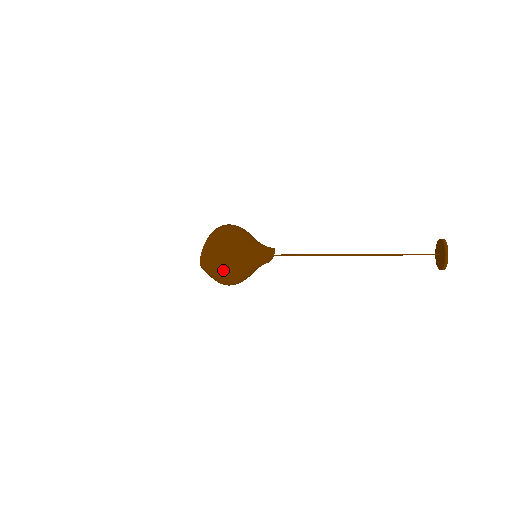
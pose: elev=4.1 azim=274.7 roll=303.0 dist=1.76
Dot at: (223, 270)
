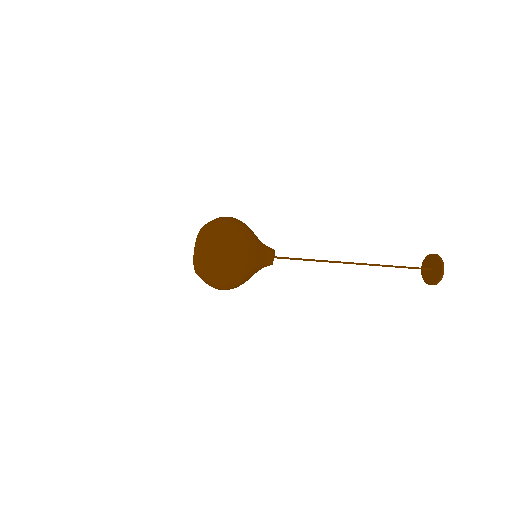
Dot at: (231, 242)
